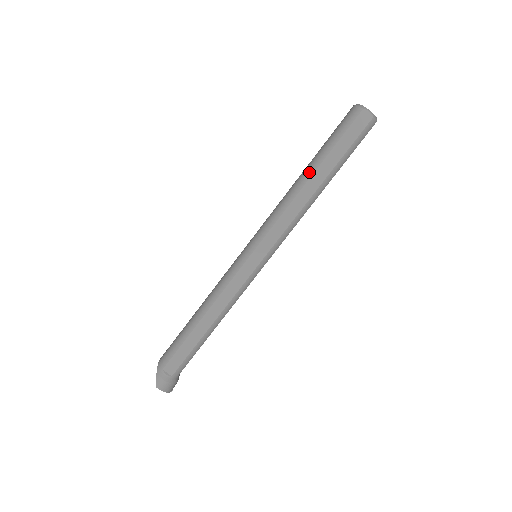
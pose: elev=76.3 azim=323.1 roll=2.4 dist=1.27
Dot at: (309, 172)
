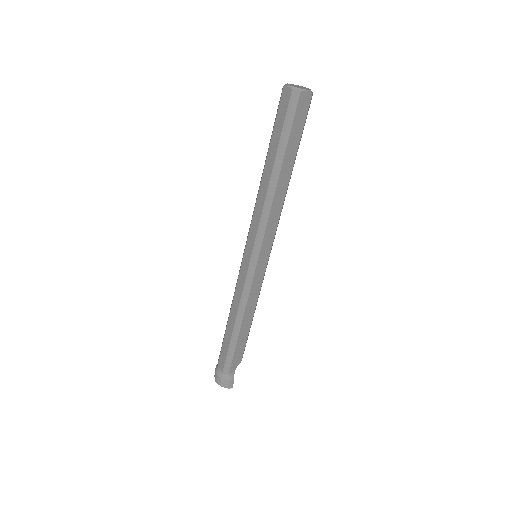
Dot at: (264, 165)
